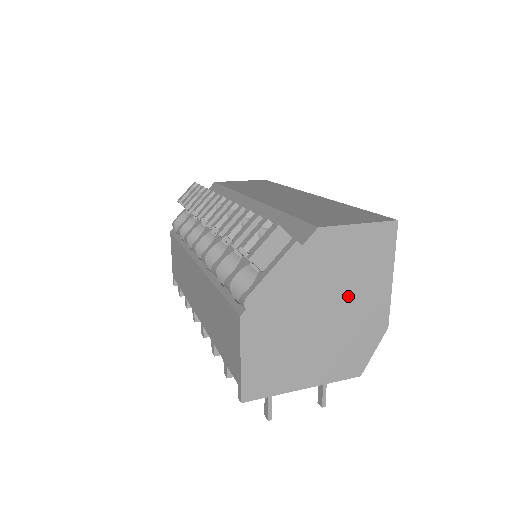
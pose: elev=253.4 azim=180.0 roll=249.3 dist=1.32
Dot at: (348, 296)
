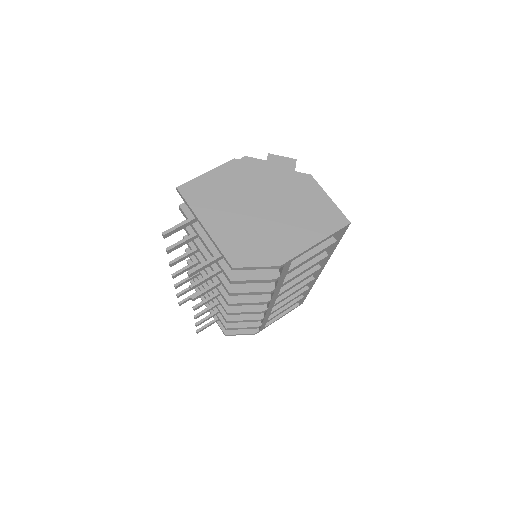
Dot at: (284, 219)
